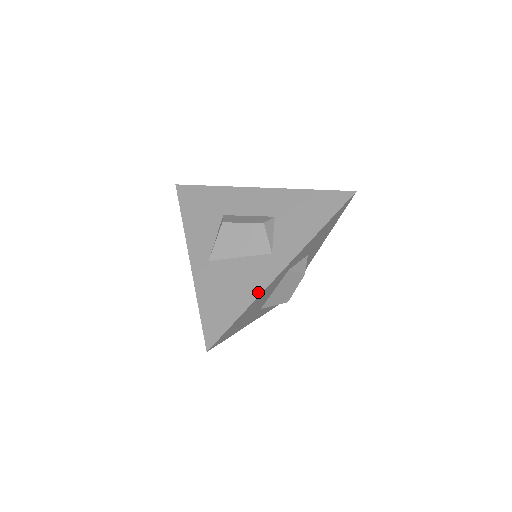
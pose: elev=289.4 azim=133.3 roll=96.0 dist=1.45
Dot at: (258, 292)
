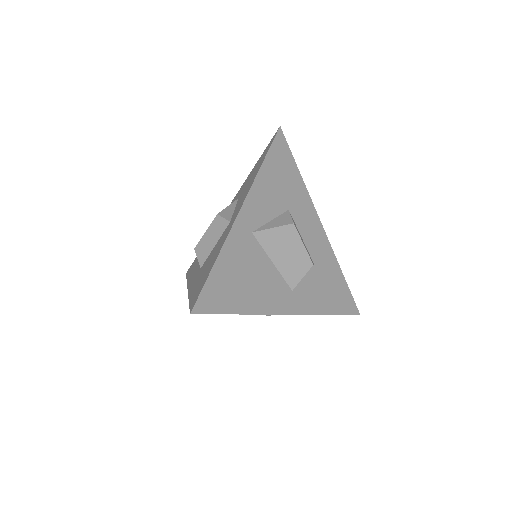
Dot at: (263, 310)
